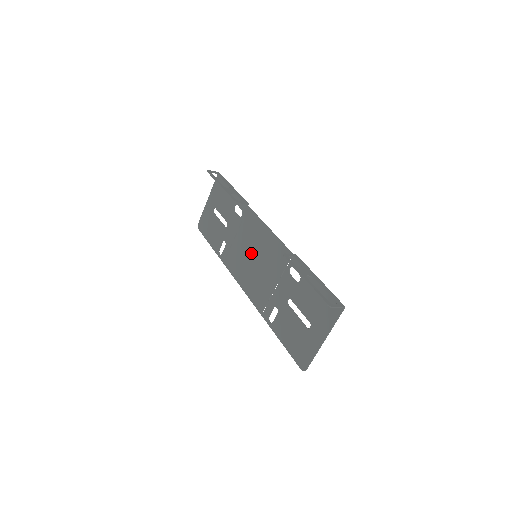
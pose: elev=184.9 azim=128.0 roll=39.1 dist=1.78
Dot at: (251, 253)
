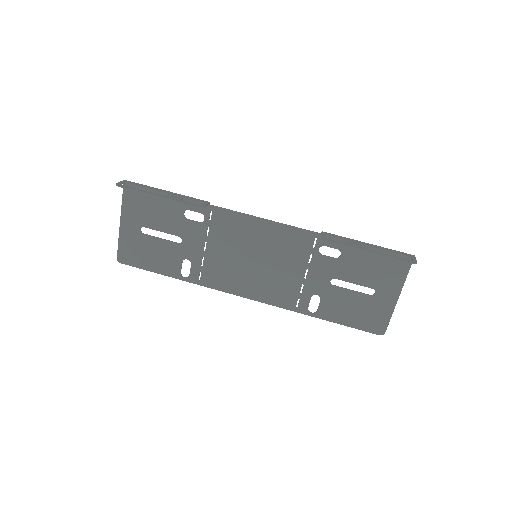
Dot at: (245, 256)
